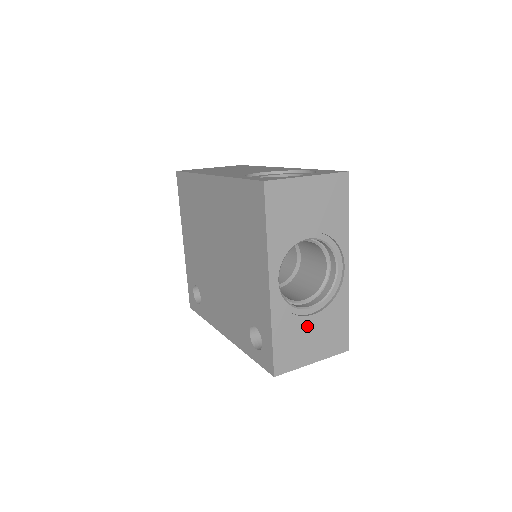
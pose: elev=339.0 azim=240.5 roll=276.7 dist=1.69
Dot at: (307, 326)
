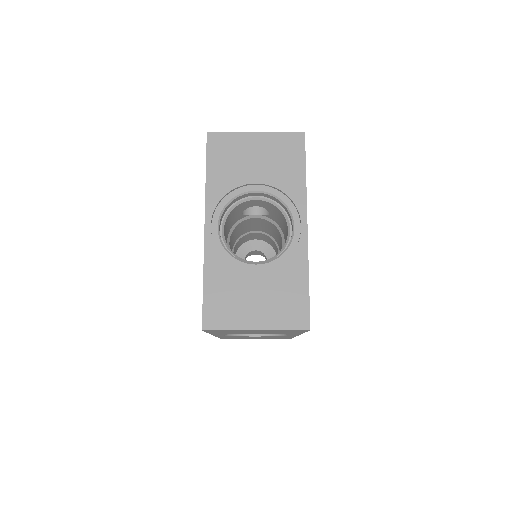
Dot at: (249, 282)
